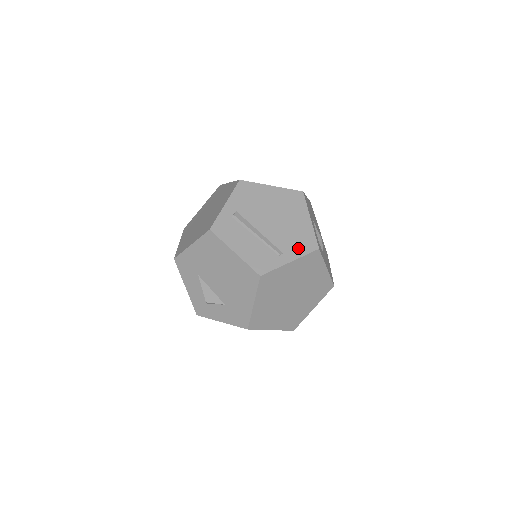
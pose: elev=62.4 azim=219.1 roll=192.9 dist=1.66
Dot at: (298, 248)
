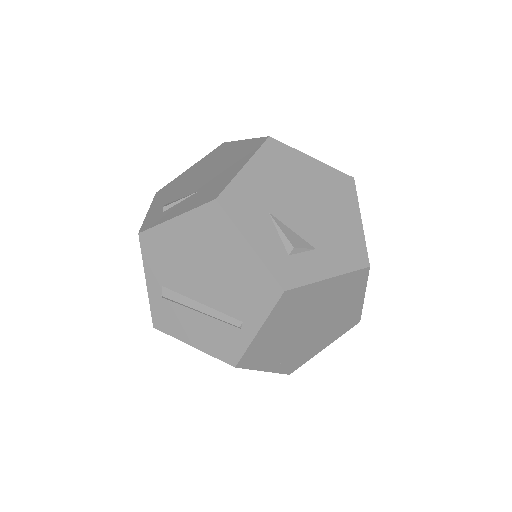
Dot at: (257, 305)
